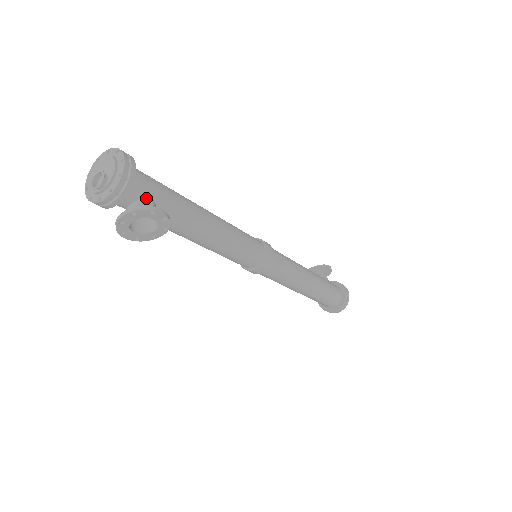
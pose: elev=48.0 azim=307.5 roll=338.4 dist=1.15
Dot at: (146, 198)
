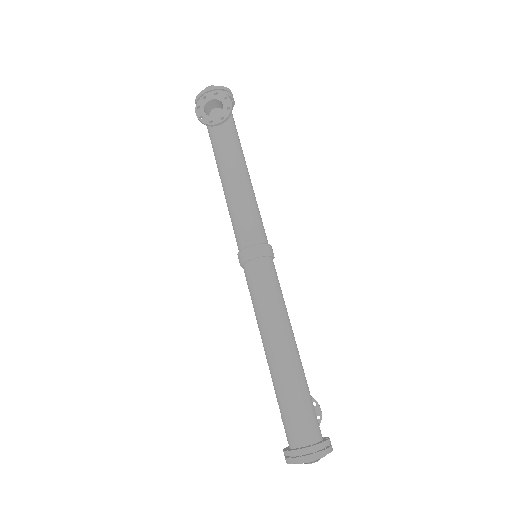
Dot at: occluded
